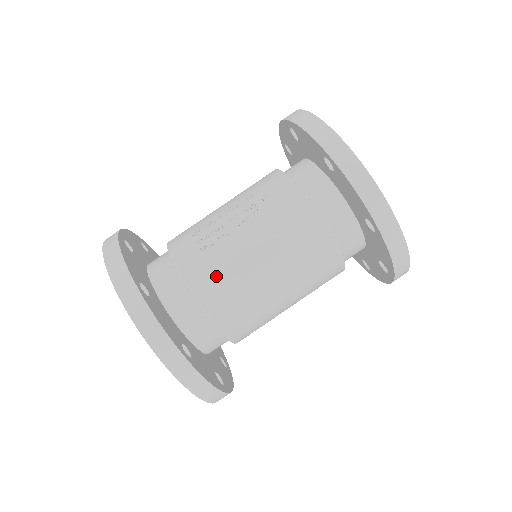
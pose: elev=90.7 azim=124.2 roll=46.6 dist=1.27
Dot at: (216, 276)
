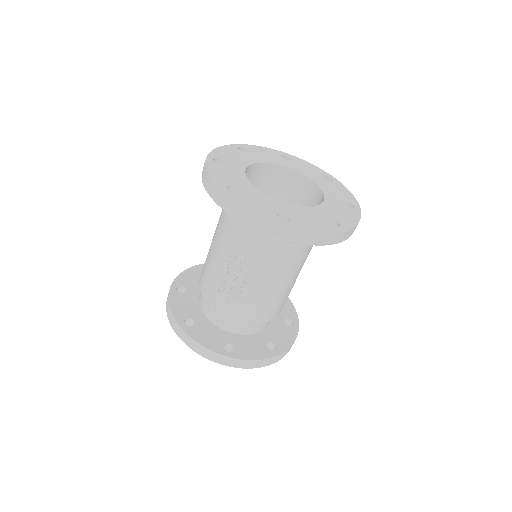
Dot at: (256, 310)
